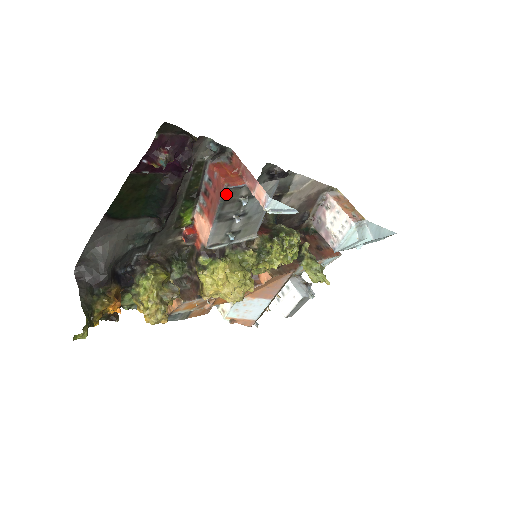
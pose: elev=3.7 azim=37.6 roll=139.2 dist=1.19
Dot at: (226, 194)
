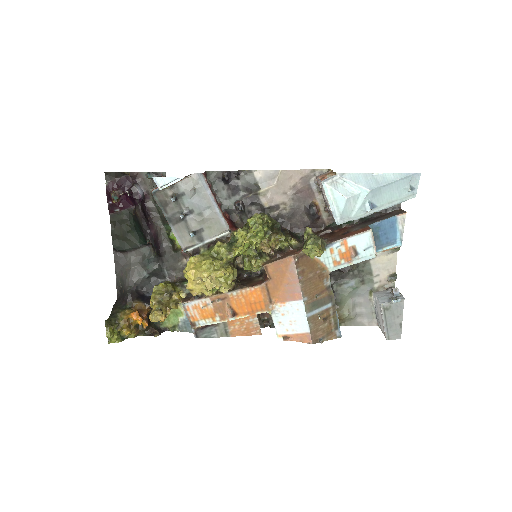
Dot at: (158, 199)
